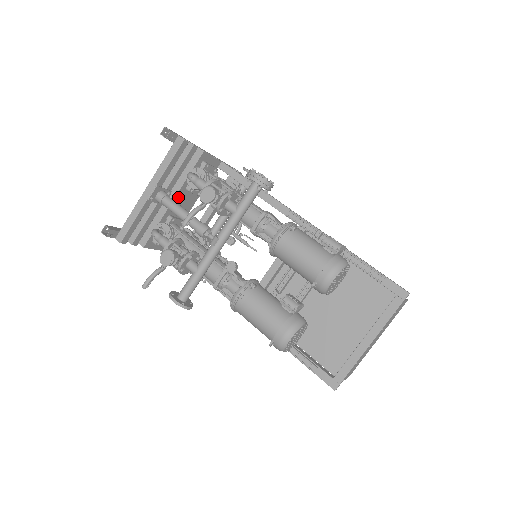
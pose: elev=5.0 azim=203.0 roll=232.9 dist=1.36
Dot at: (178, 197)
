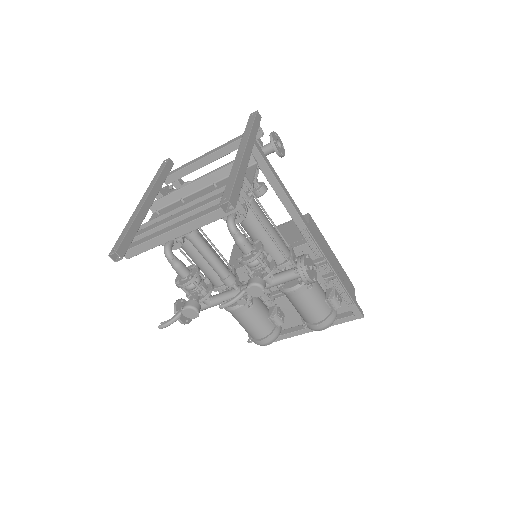
Dot at: occluded
